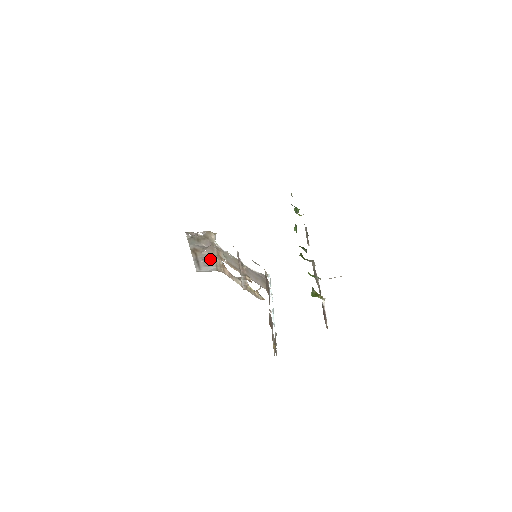
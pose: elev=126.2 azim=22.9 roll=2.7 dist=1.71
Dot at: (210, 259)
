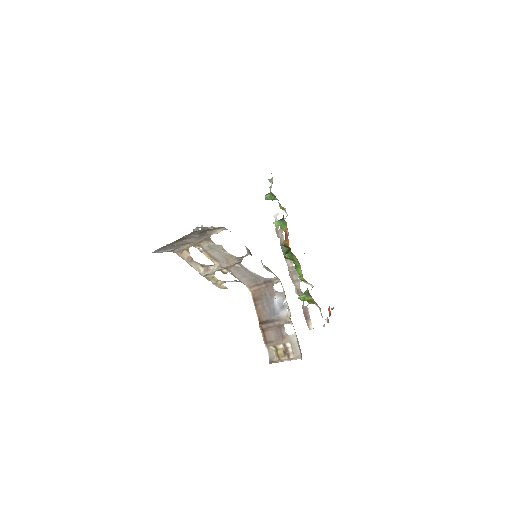
Dot at: (182, 244)
